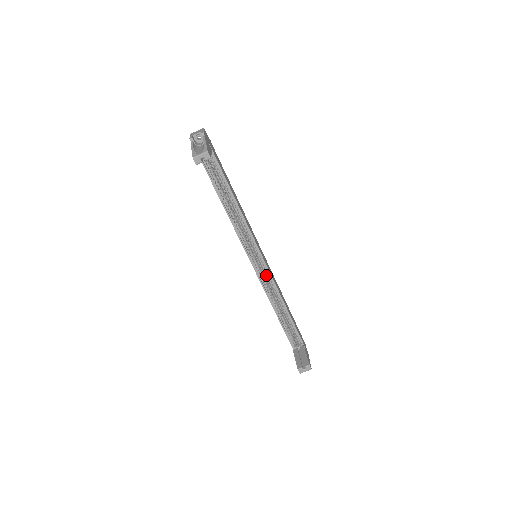
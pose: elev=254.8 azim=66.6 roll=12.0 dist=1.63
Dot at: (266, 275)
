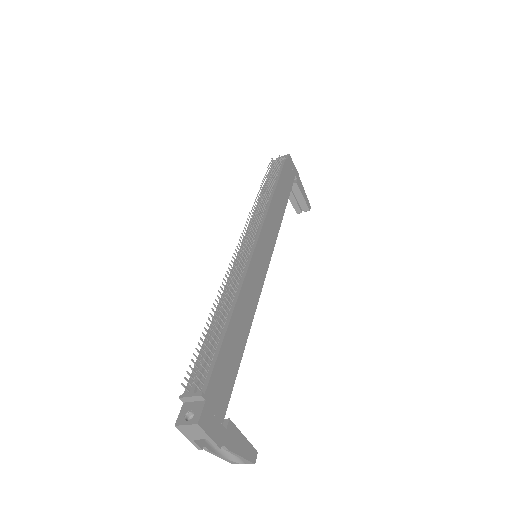
Dot at: occluded
